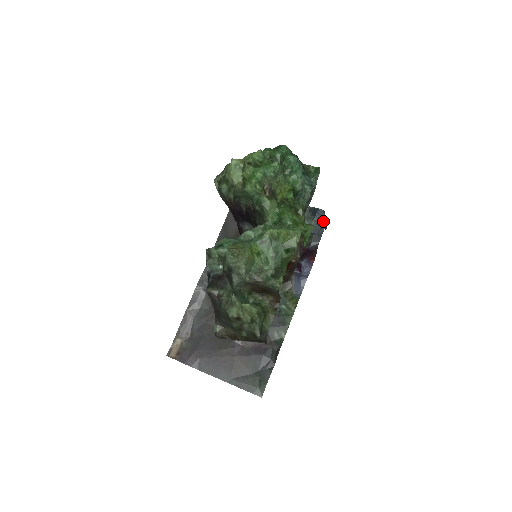
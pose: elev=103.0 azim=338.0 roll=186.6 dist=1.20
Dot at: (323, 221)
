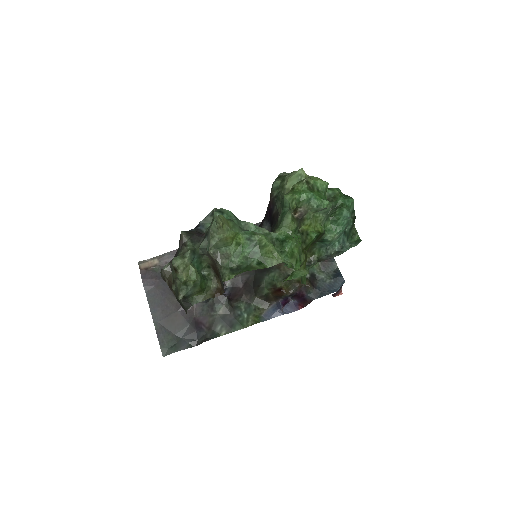
Dot at: (336, 288)
